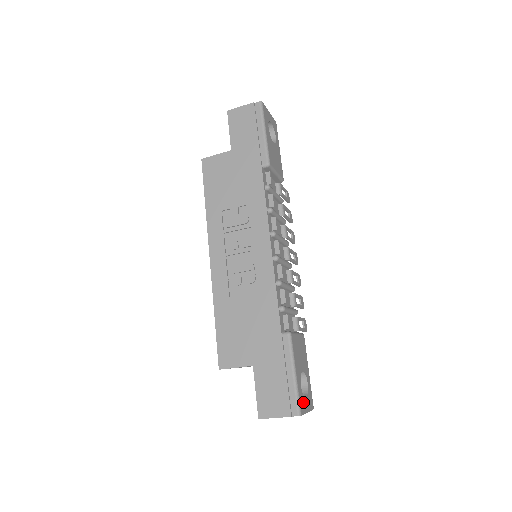
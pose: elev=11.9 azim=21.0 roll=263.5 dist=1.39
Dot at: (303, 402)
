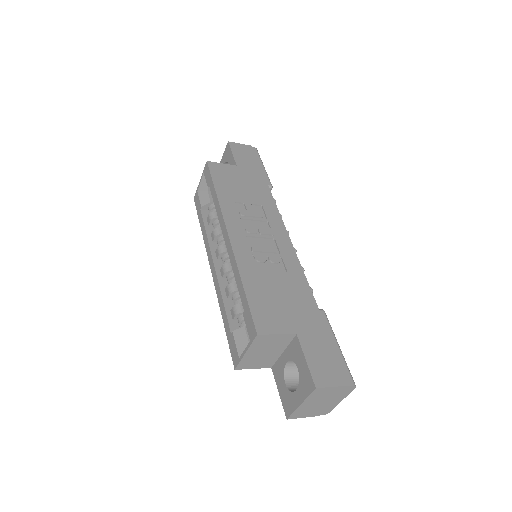
Dot at: occluded
